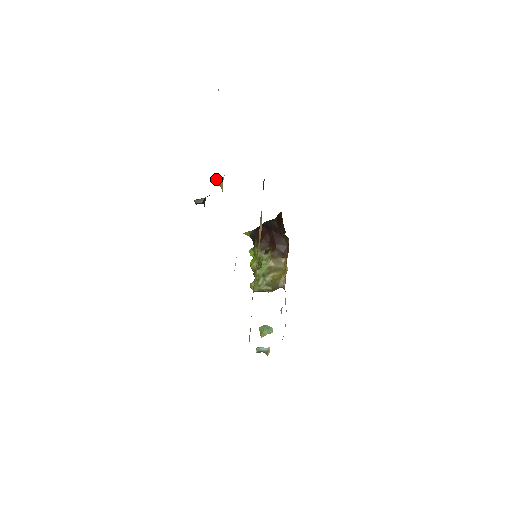
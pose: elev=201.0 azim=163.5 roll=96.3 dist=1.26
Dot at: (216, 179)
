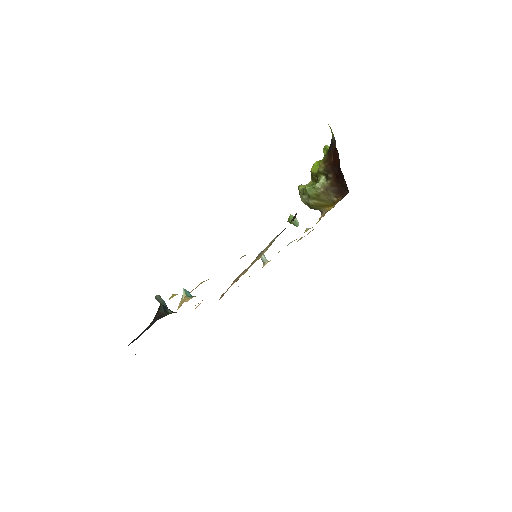
Dot at: (183, 288)
